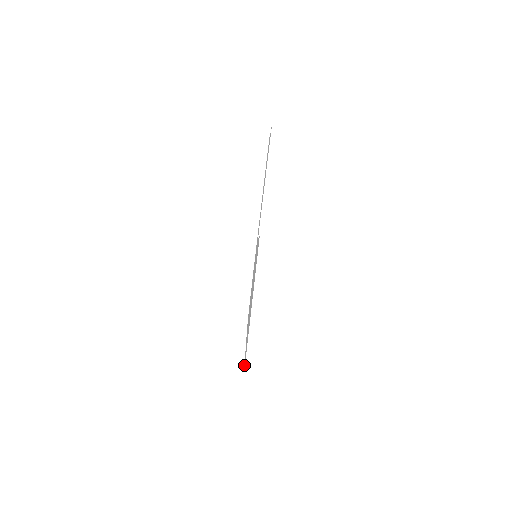
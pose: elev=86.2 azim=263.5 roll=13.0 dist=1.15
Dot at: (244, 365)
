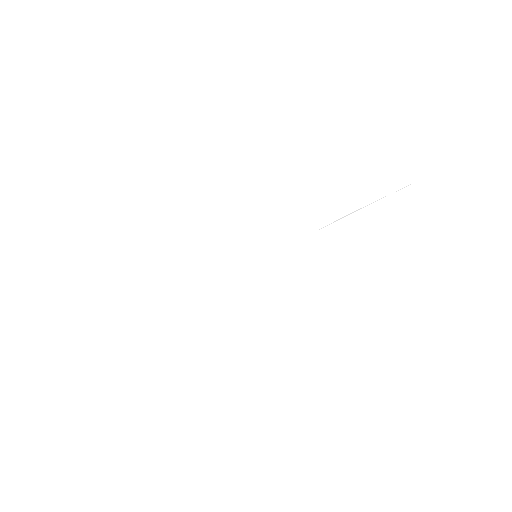
Dot at: occluded
